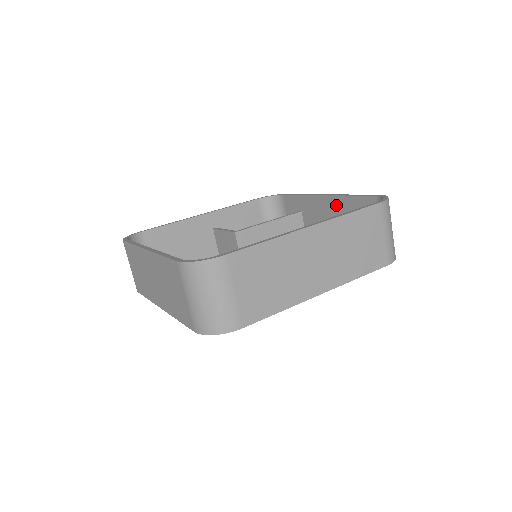
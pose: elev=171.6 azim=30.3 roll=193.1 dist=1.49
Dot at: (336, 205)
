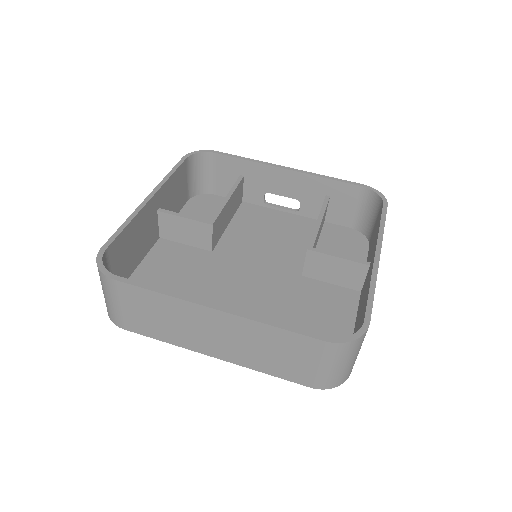
Dot at: (303, 182)
